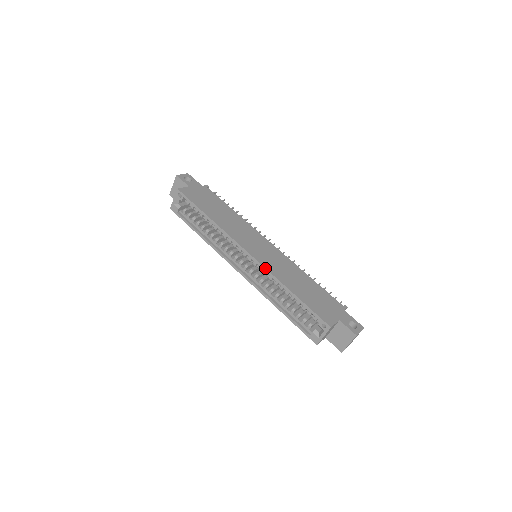
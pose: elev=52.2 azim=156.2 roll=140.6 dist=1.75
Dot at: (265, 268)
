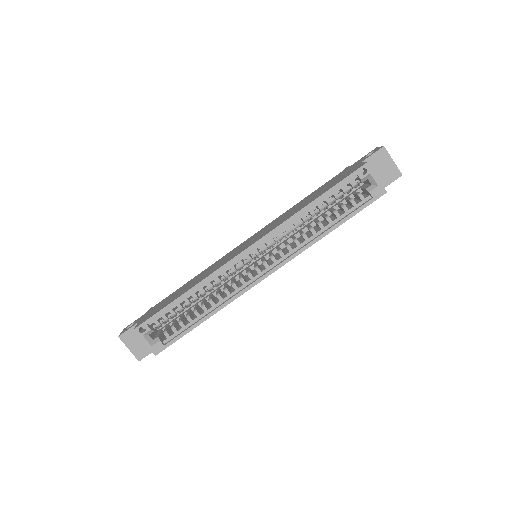
Dot at: (273, 230)
